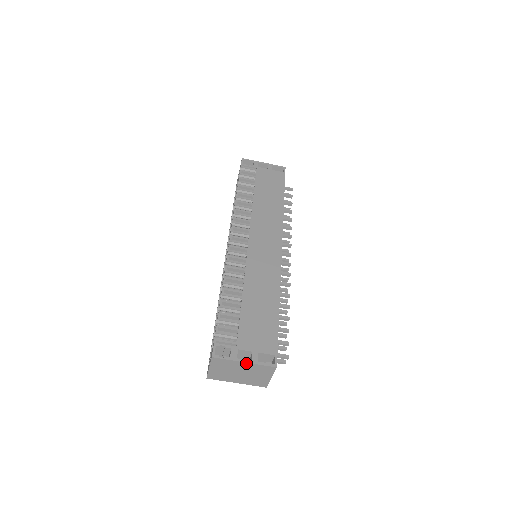
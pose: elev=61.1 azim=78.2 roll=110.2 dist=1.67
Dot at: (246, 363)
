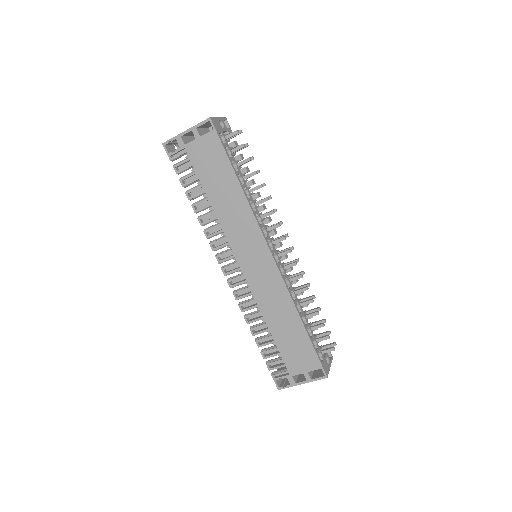
Dot at: (304, 383)
